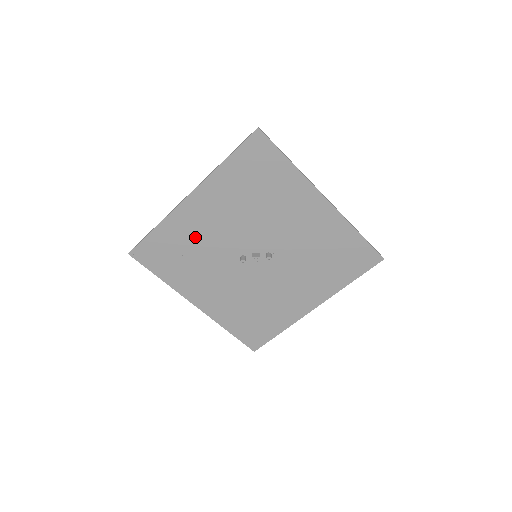
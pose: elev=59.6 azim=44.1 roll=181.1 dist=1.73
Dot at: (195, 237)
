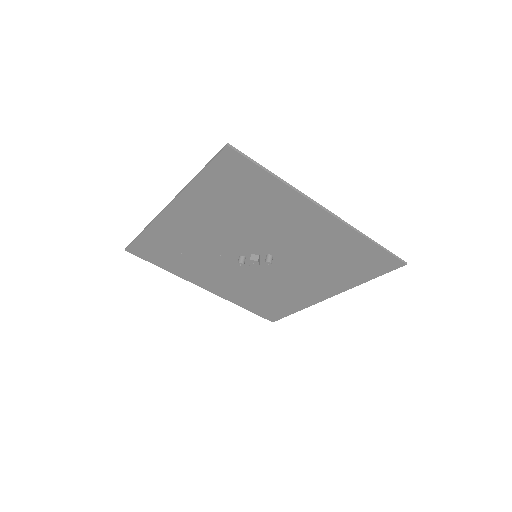
Dot at: (186, 240)
